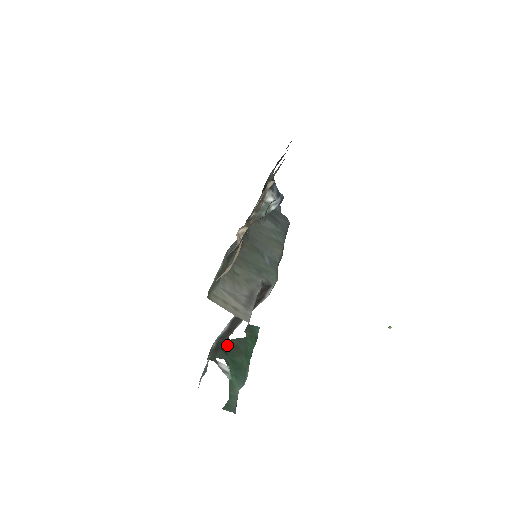
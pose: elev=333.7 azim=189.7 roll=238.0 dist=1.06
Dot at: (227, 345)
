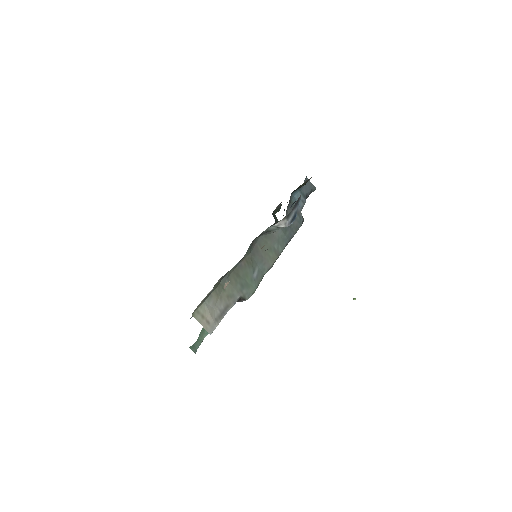
Dot at: occluded
